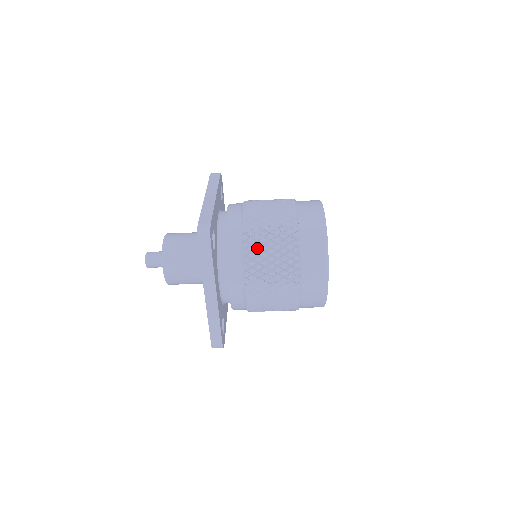
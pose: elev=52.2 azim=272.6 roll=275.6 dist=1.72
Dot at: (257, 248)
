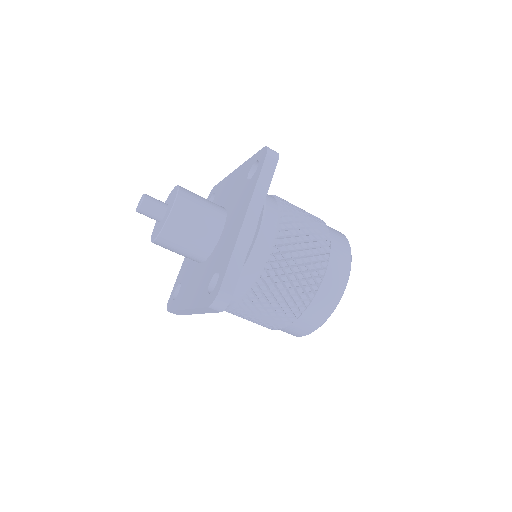
Dot at: (293, 212)
